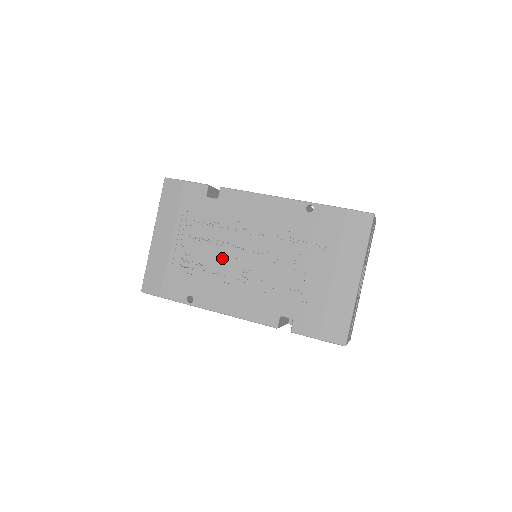
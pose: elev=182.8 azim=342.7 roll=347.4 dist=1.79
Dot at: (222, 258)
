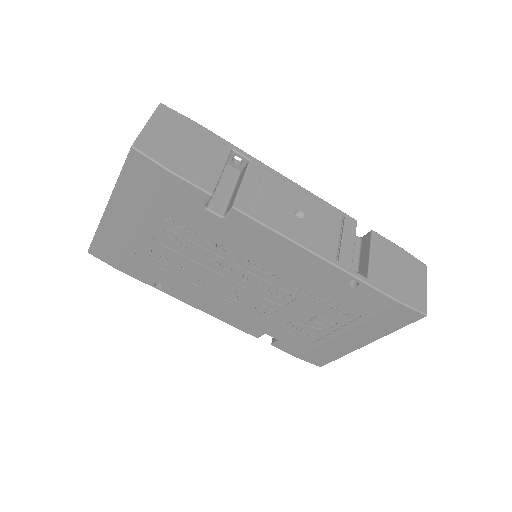
Dot at: (211, 273)
